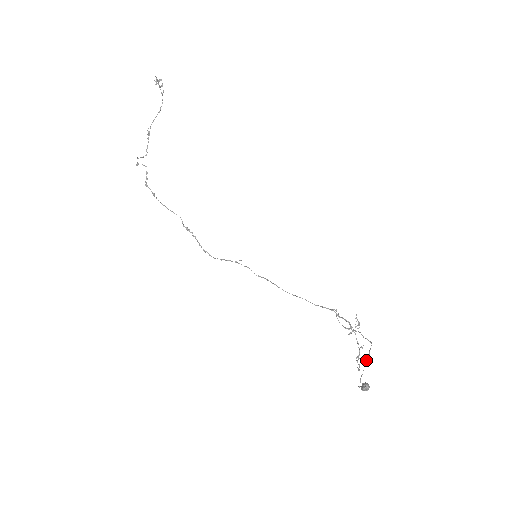
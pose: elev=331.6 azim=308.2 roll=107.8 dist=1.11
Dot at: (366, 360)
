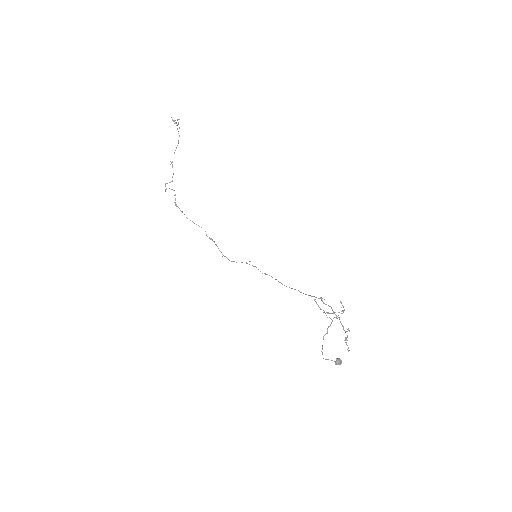
Dot at: occluded
